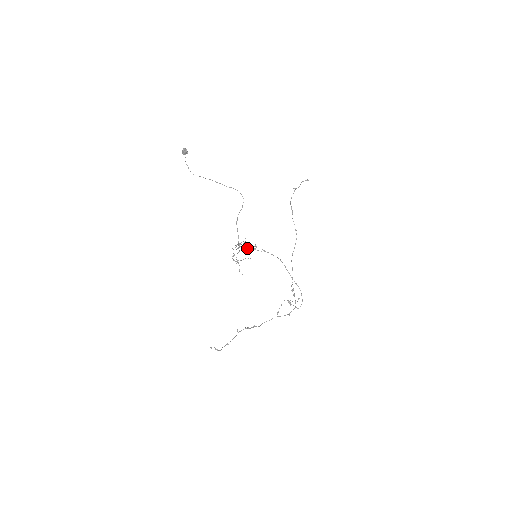
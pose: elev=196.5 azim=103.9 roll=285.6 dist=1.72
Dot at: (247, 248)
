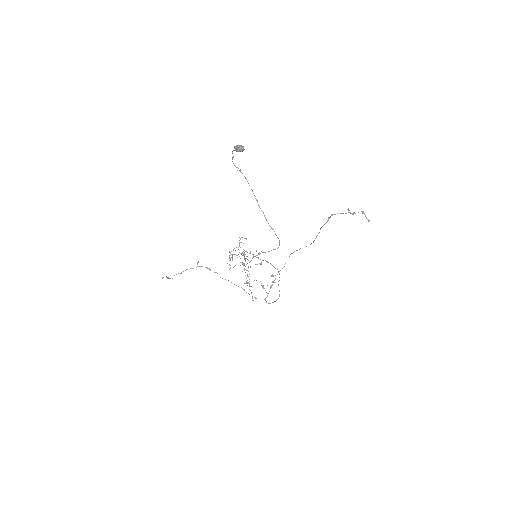
Dot at: (250, 267)
